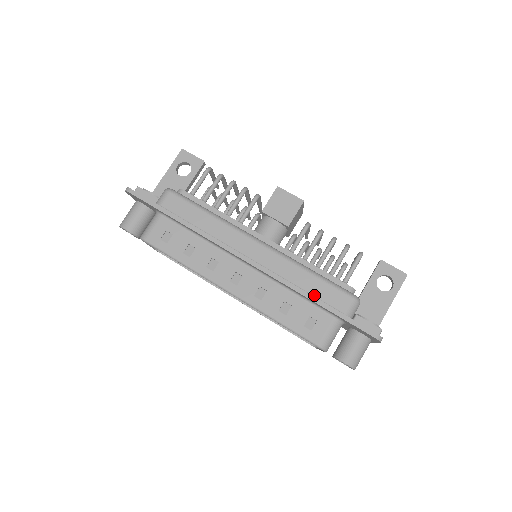
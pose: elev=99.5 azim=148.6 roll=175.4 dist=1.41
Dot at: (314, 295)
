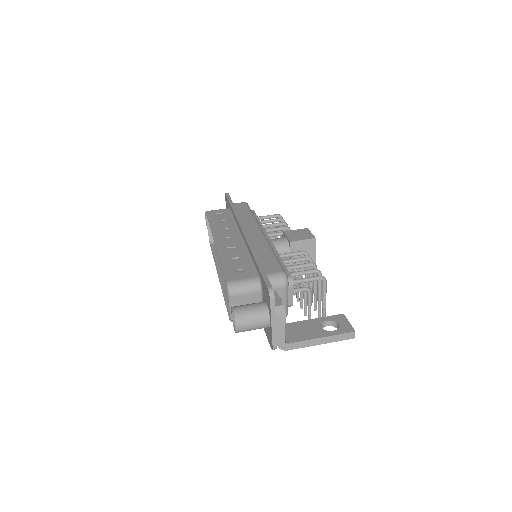
Dot at: (260, 259)
